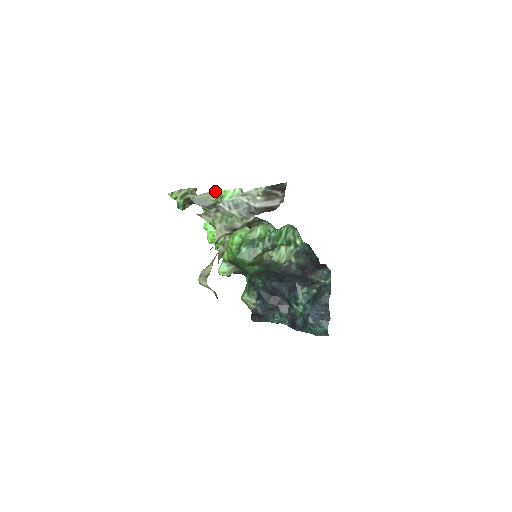
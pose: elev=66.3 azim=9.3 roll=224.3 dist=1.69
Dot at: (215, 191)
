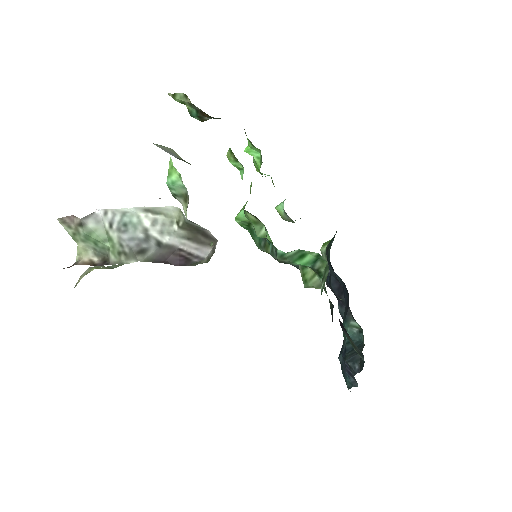
Dot at: occluded
